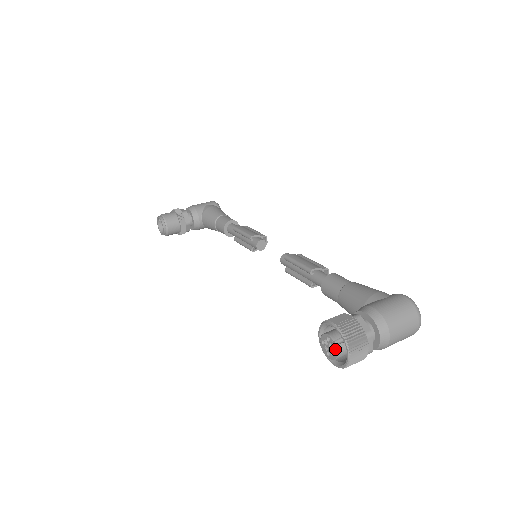
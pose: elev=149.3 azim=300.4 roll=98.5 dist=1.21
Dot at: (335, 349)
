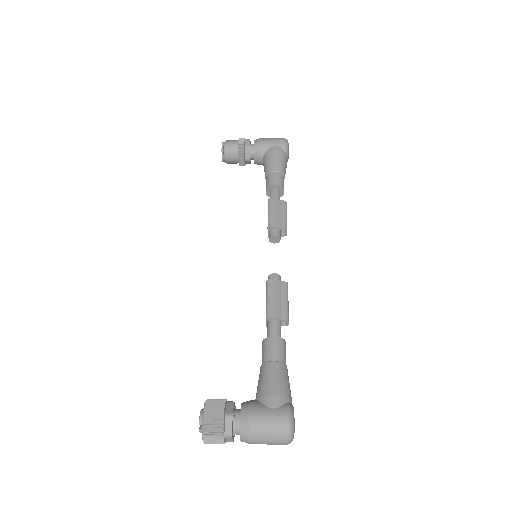
Dot at: (199, 429)
